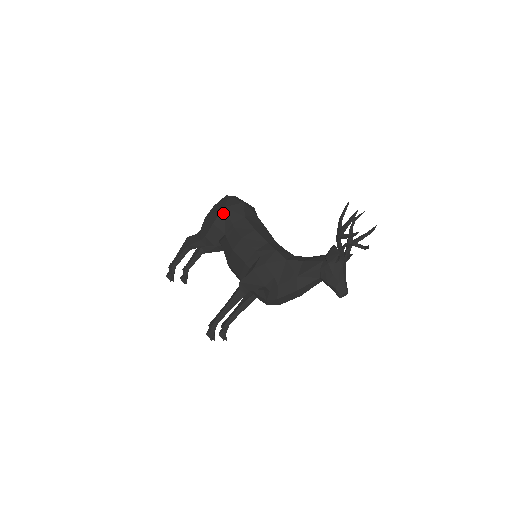
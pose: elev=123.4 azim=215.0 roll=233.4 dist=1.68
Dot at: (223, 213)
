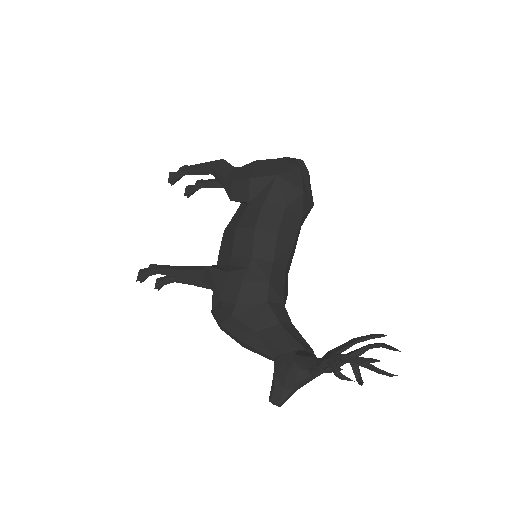
Dot at: (270, 179)
